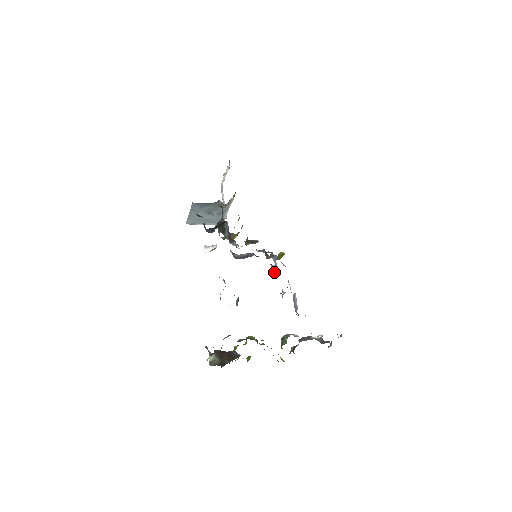
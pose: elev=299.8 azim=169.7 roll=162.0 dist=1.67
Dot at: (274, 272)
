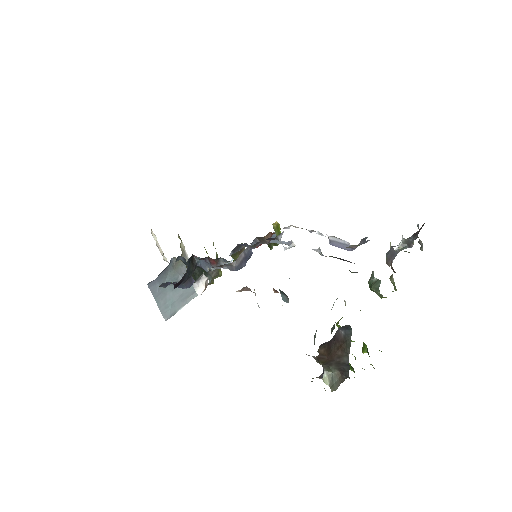
Dot at: (288, 248)
